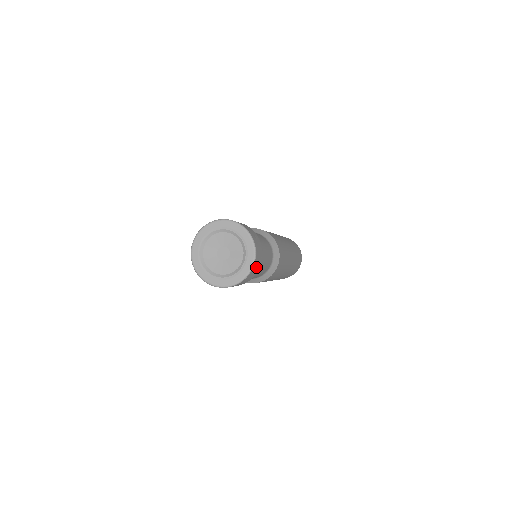
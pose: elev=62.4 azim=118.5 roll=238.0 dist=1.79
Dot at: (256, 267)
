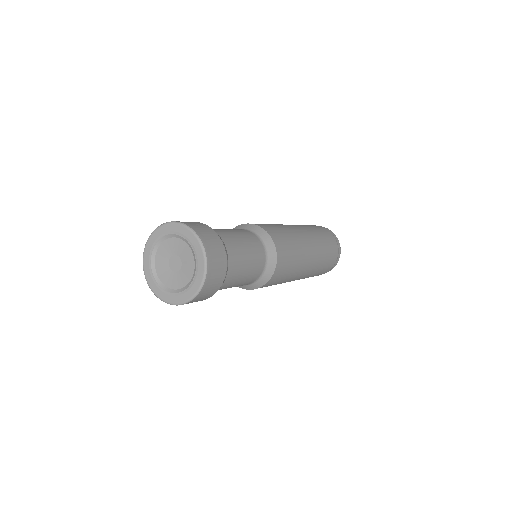
Dot at: (216, 254)
